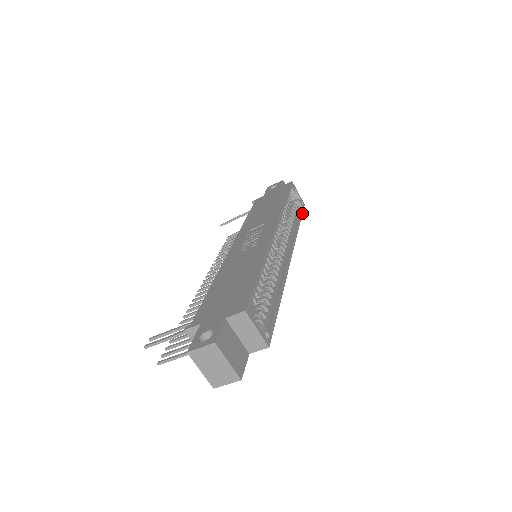
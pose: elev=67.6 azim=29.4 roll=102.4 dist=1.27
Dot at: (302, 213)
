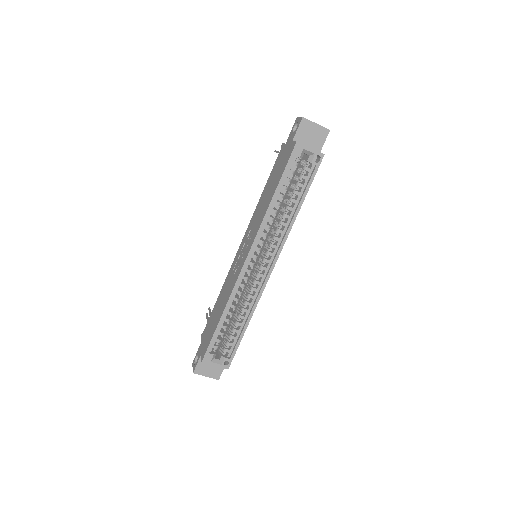
Dot at: (313, 179)
